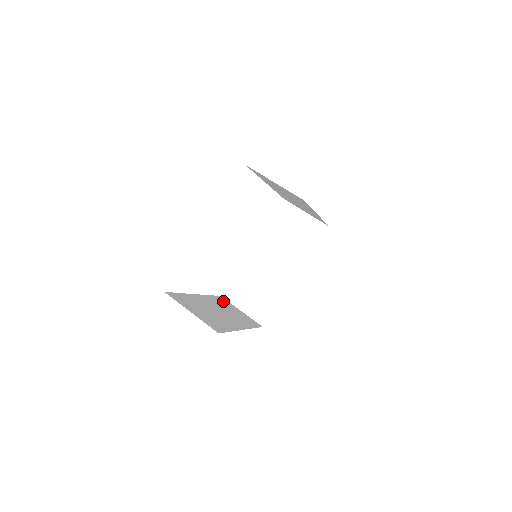
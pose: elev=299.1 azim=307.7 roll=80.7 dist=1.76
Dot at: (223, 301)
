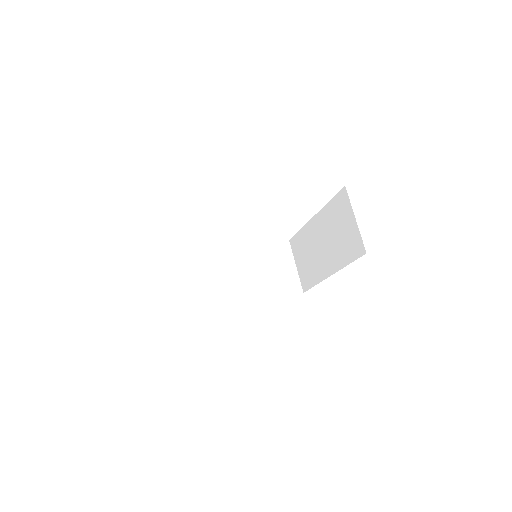
Dot at: (278, 251)
